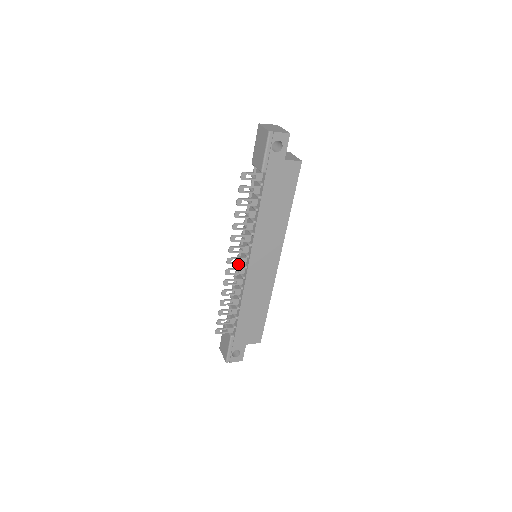
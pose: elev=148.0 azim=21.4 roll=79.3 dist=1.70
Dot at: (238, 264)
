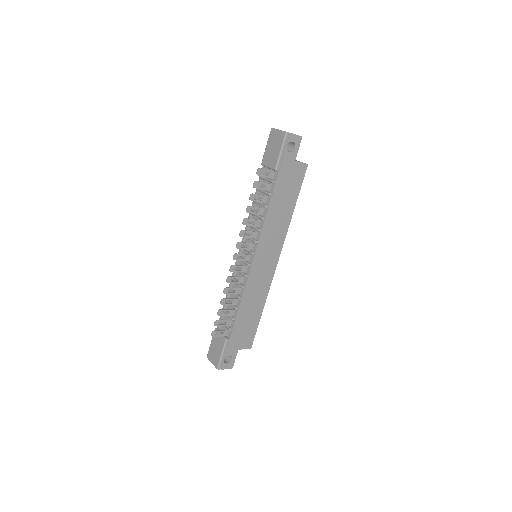
Dot at: (237, 264)
